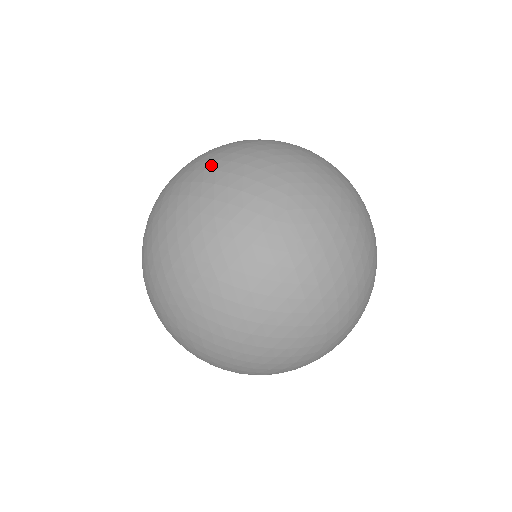
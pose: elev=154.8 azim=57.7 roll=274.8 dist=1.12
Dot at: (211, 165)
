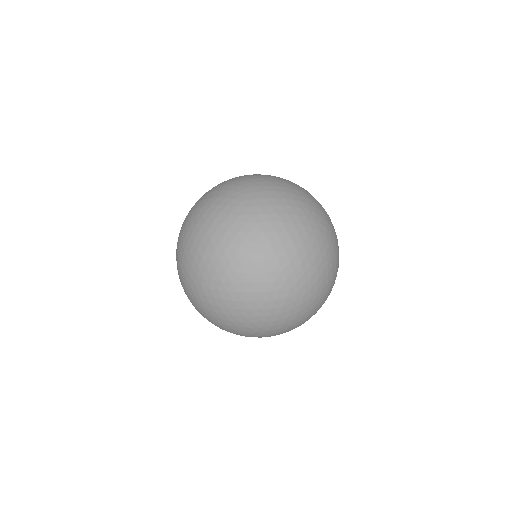
Dot at: (207, 192)
